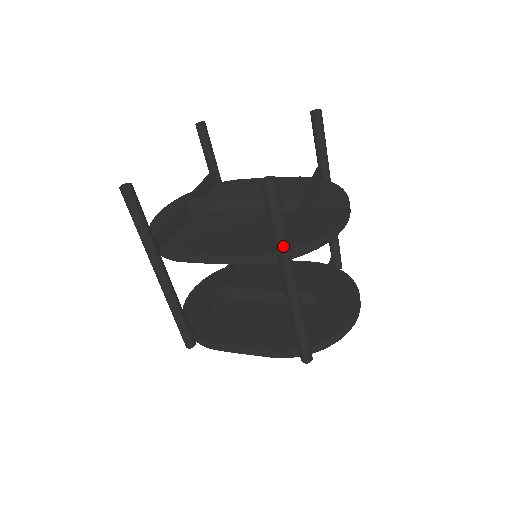
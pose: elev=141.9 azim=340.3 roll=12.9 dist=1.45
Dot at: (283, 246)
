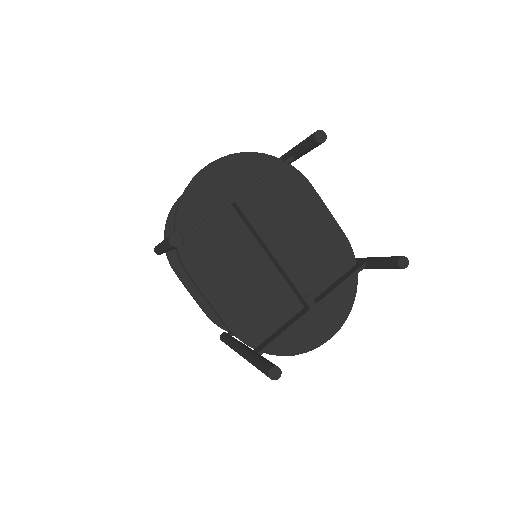
Dot at: occluded
